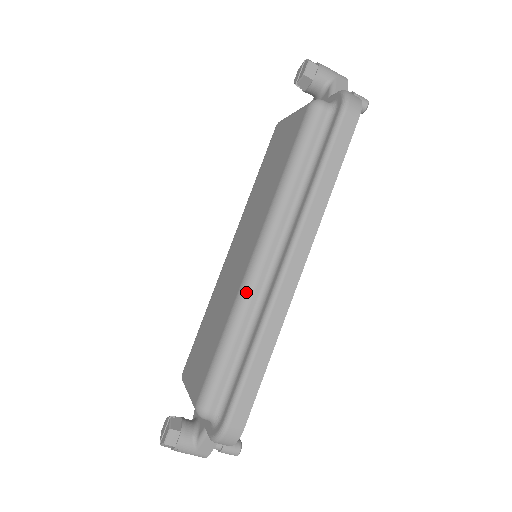
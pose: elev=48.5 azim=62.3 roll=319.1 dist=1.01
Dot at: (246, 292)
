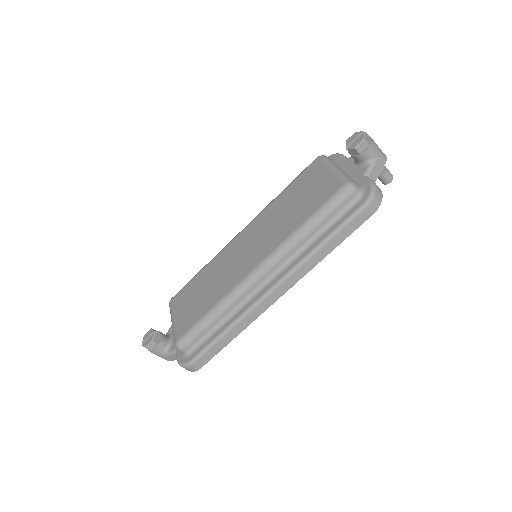
Dot at: (239, 292)
